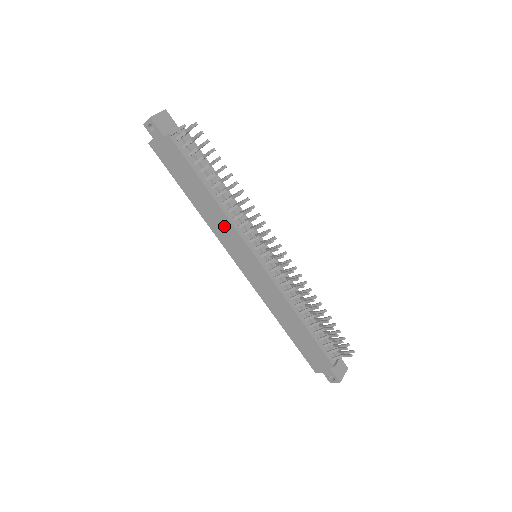
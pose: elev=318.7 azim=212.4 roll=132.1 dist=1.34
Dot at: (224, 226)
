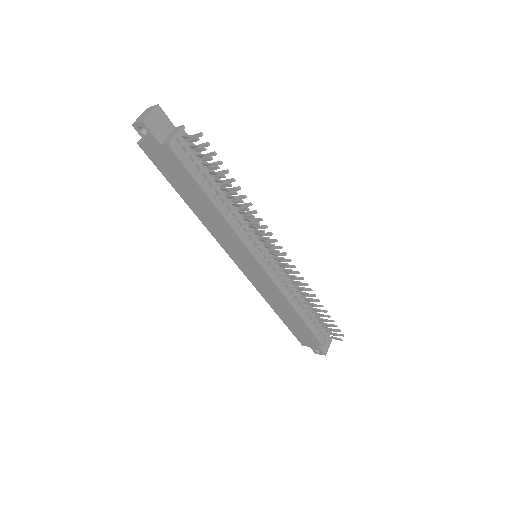
Dot at: (226, 233)
